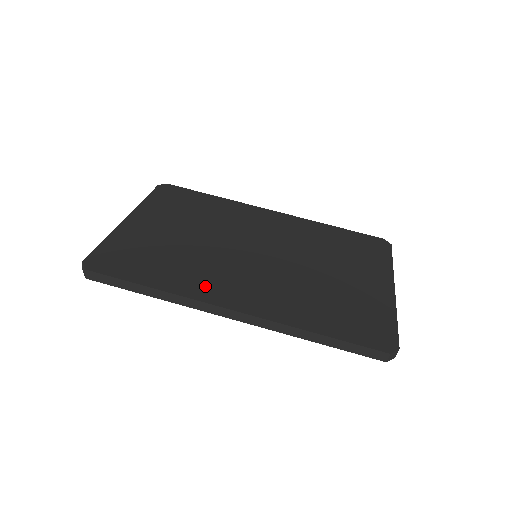
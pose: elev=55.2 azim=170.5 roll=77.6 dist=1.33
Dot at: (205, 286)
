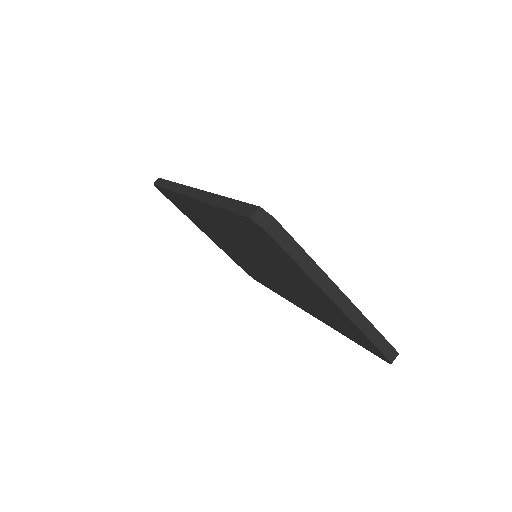
Dot at: occluded
